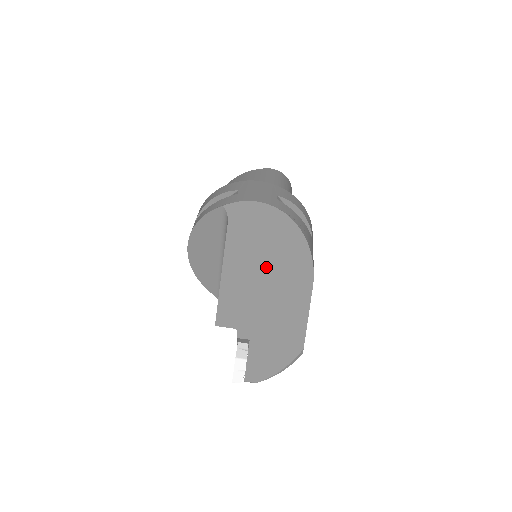
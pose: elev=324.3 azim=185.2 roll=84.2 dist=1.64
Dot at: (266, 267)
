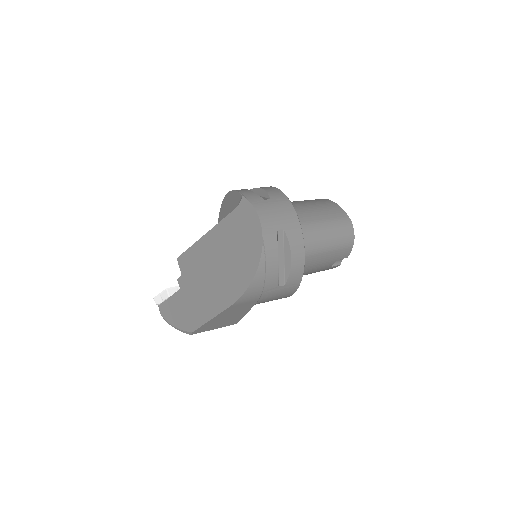
Dot at: (224, 261)
